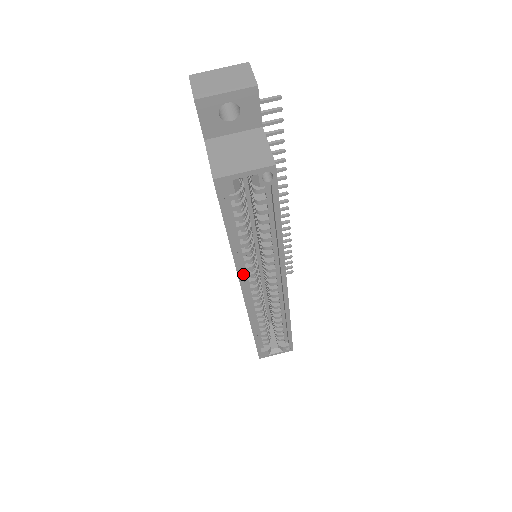
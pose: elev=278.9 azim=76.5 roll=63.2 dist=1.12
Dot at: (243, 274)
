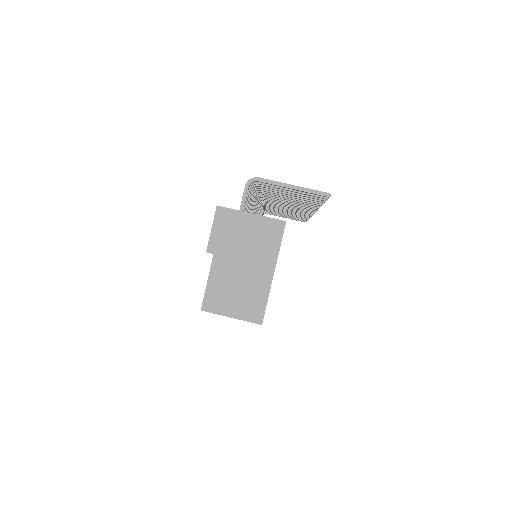
Dot at: occluded
